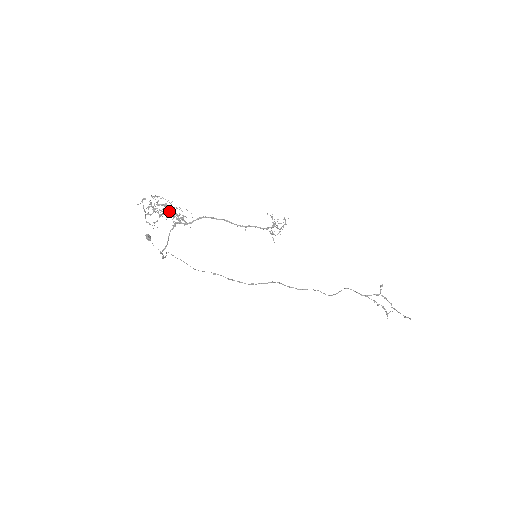
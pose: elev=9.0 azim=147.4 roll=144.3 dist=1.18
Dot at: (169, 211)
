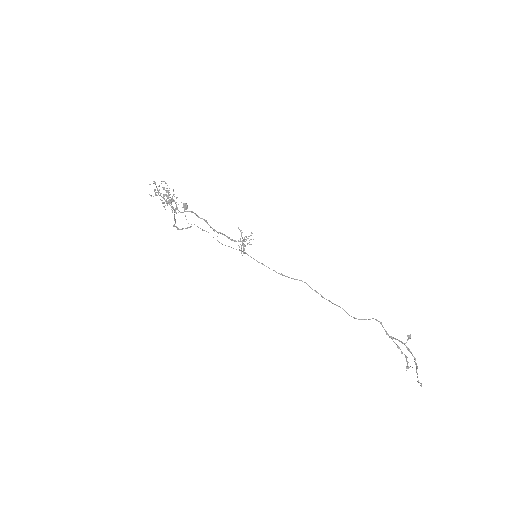
Dot at: (168, 197)
